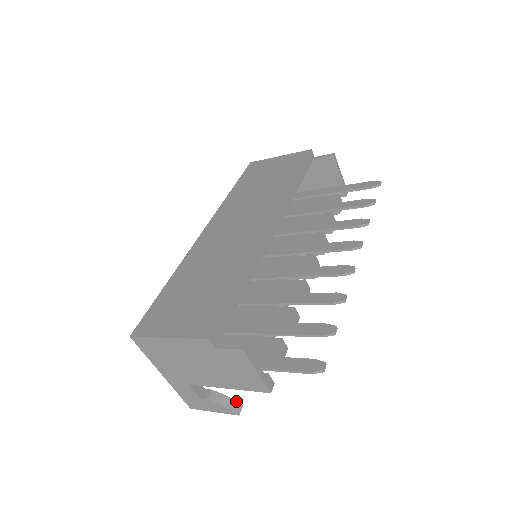
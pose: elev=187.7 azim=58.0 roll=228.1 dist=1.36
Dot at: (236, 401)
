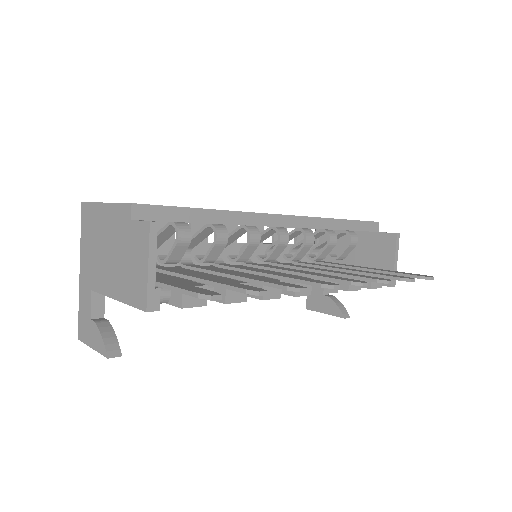
Dot at: (119, 346)
